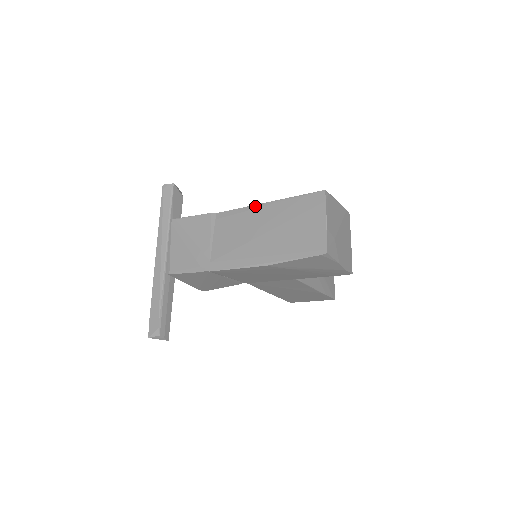
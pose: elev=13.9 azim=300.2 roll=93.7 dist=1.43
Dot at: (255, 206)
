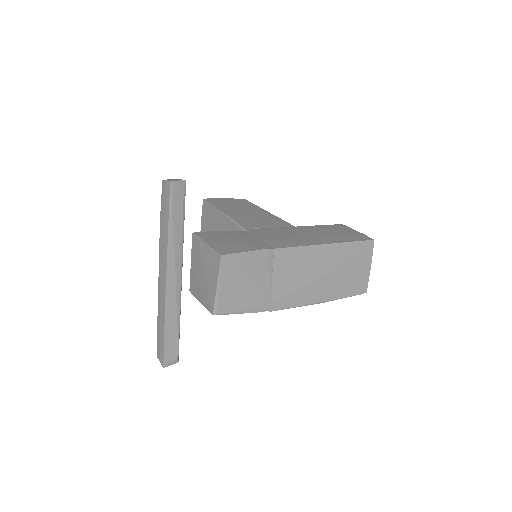
Dot at: (316, 247)
